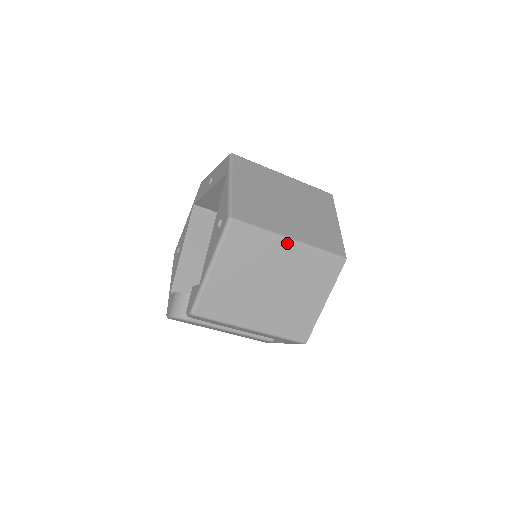
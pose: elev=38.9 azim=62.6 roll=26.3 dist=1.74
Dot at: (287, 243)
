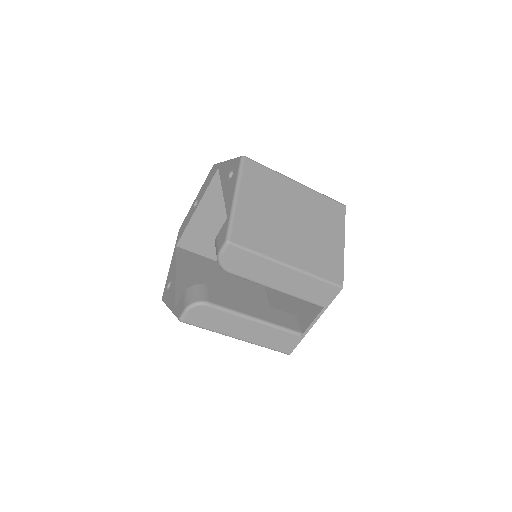
Dot at: (294, 184)
